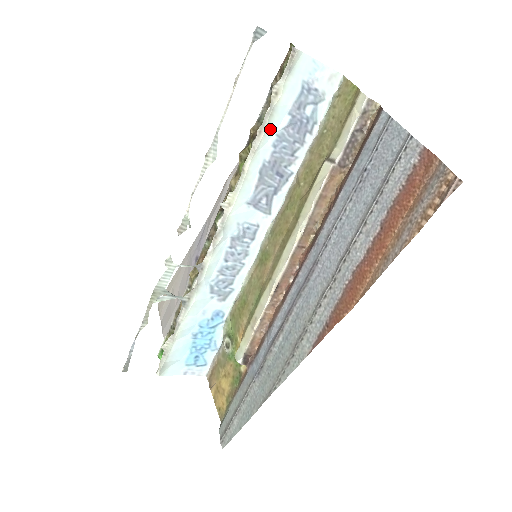
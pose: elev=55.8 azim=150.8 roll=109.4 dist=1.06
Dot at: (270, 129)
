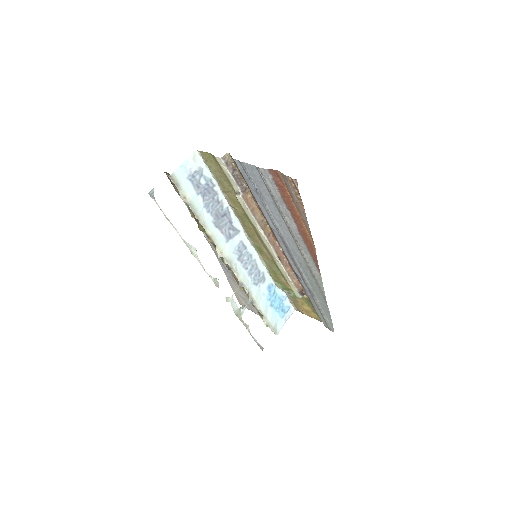
Dot at: (199, 210)
